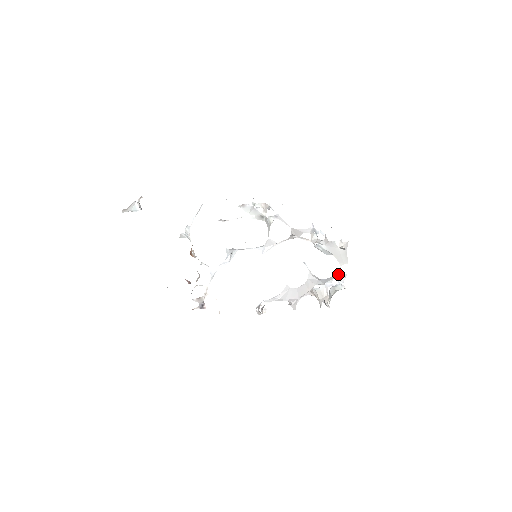
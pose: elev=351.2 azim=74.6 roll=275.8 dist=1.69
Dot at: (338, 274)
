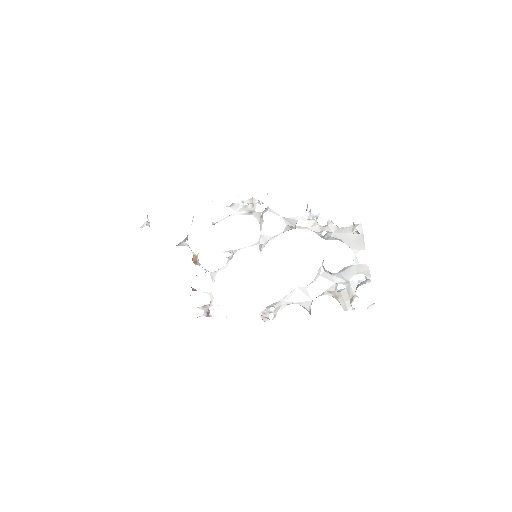
Dot at: (356, 265)
